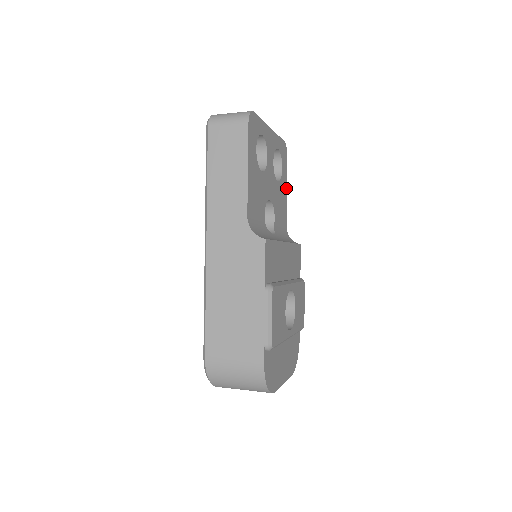
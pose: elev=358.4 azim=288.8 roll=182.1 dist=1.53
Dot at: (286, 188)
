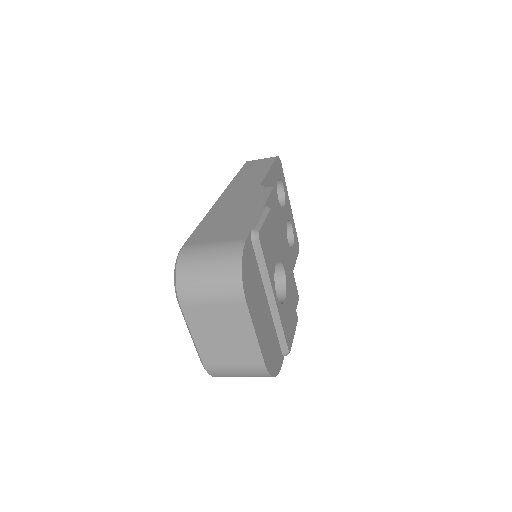
Dot at: (293, 267)
